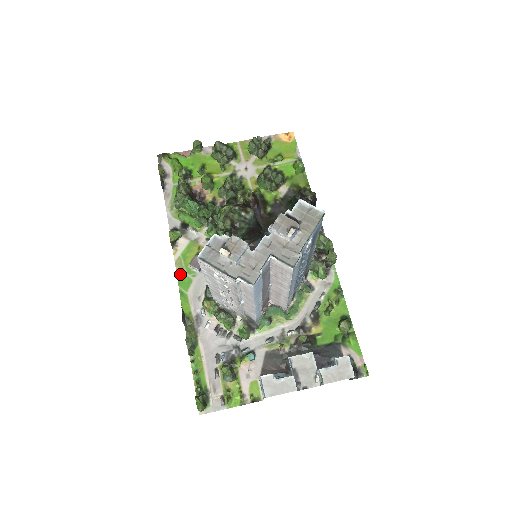
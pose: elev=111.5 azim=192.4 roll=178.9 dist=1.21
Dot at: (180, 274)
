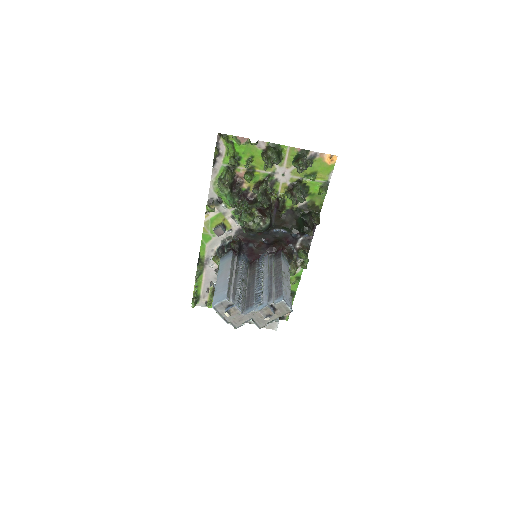
Dot at: (205, 231)
